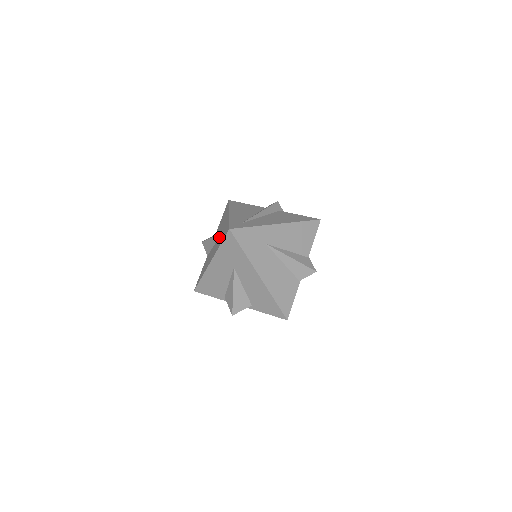
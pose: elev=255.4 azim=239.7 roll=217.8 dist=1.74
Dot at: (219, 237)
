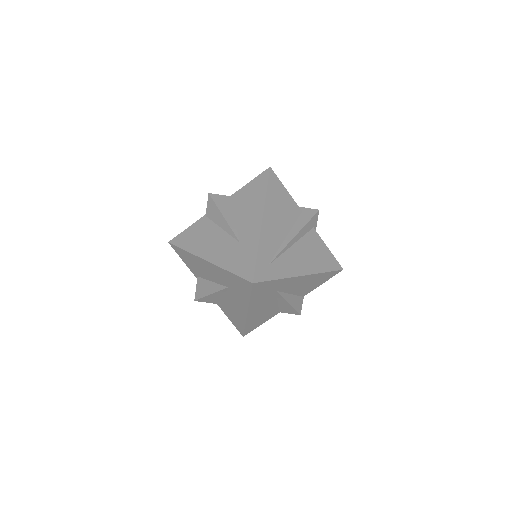
Dot at: (234, 240)
